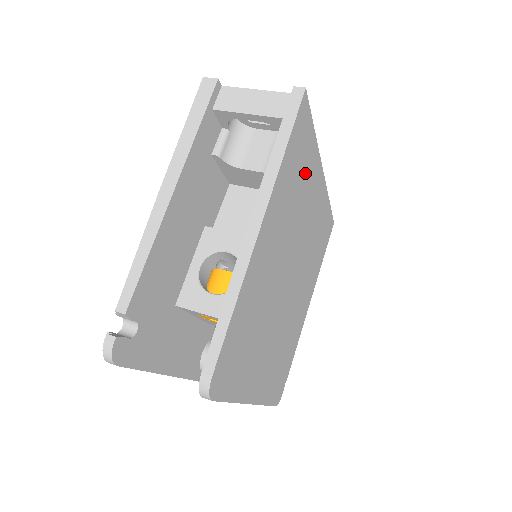
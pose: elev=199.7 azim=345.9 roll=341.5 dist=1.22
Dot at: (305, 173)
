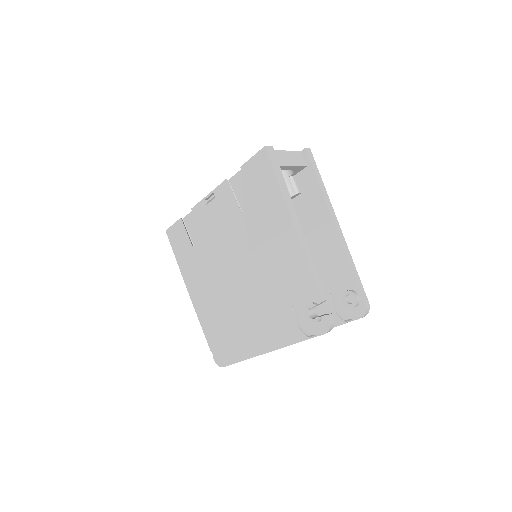
Dot at: occluded
